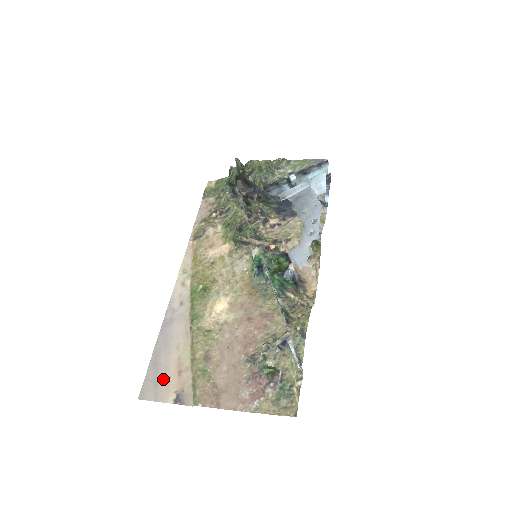
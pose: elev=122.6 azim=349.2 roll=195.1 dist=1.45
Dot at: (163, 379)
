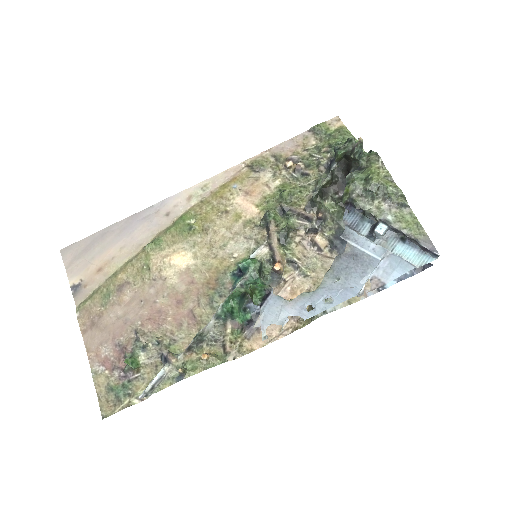
Dot at: (87, 258)
